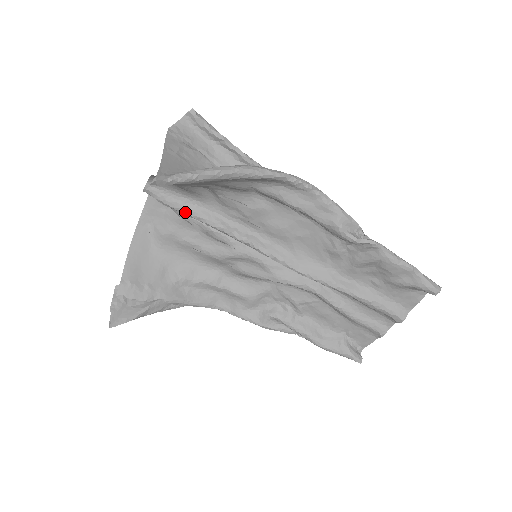
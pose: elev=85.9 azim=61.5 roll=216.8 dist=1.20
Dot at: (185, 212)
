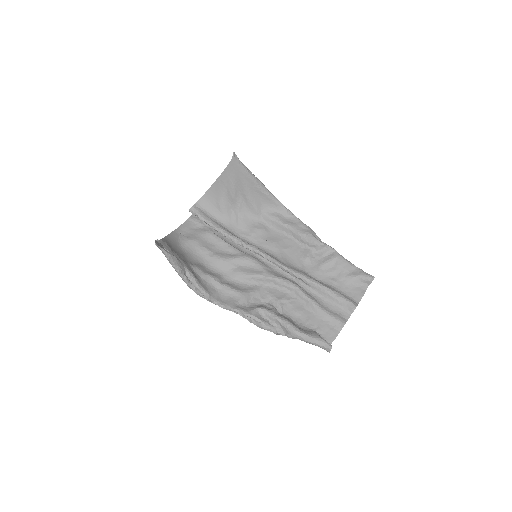
Dot at: (213, 225)
